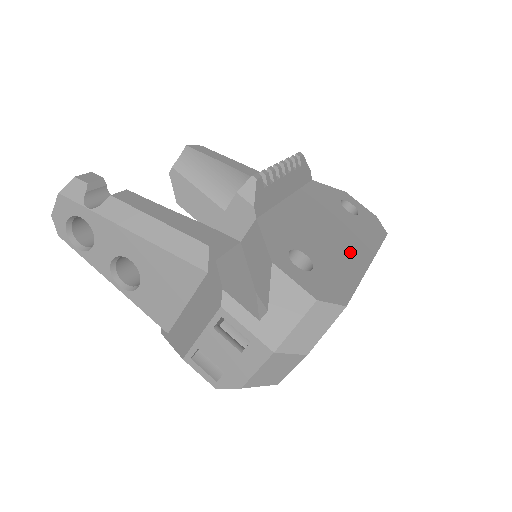
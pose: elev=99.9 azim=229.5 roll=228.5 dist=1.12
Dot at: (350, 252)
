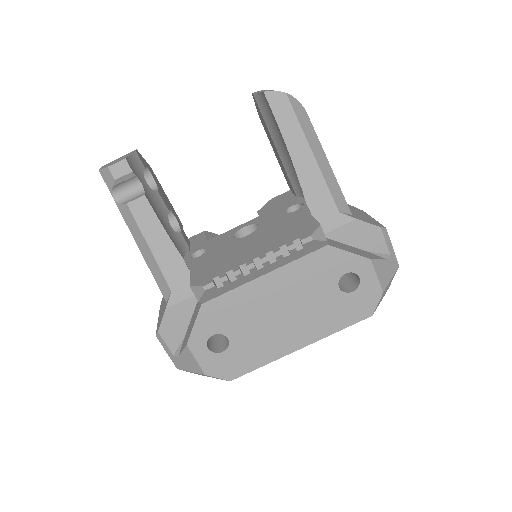
Dot at: (286, 337)
